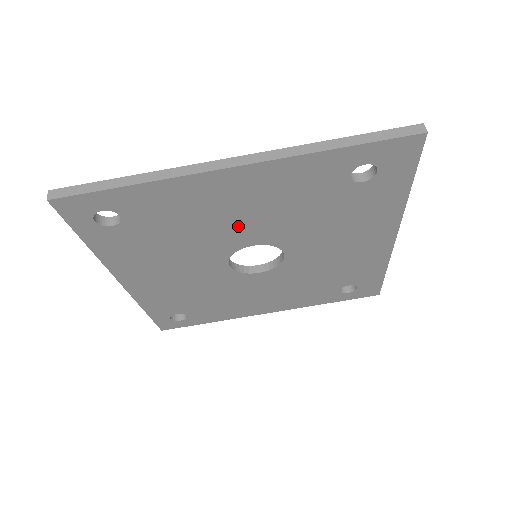
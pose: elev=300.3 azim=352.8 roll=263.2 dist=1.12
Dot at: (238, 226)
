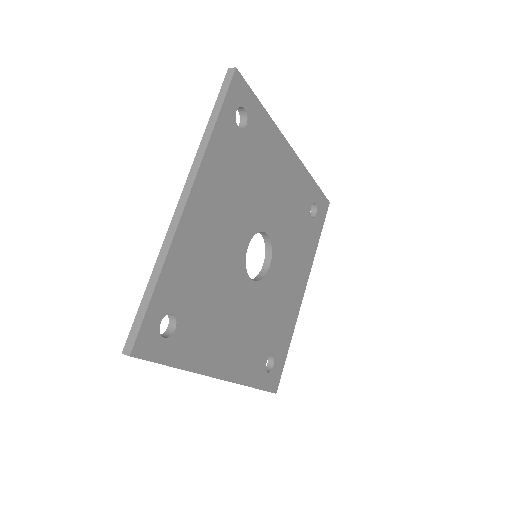
Dot at: (272, 202)
